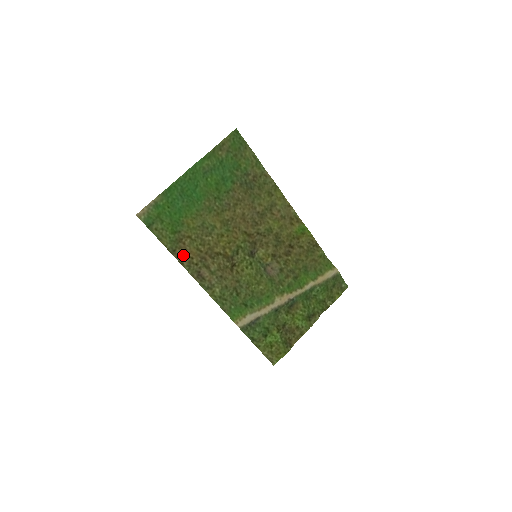
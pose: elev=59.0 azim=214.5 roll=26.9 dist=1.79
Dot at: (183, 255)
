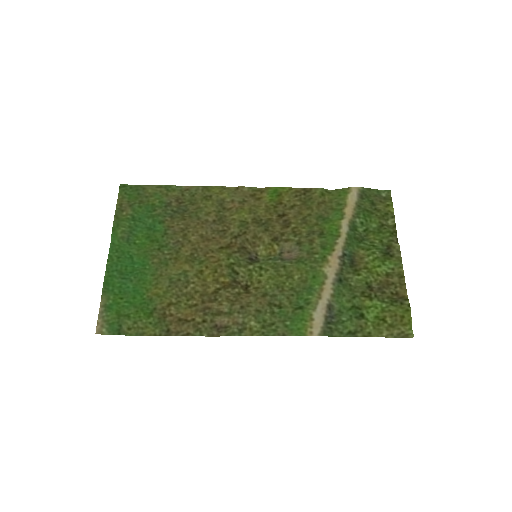
Dot at: (181, 326)
